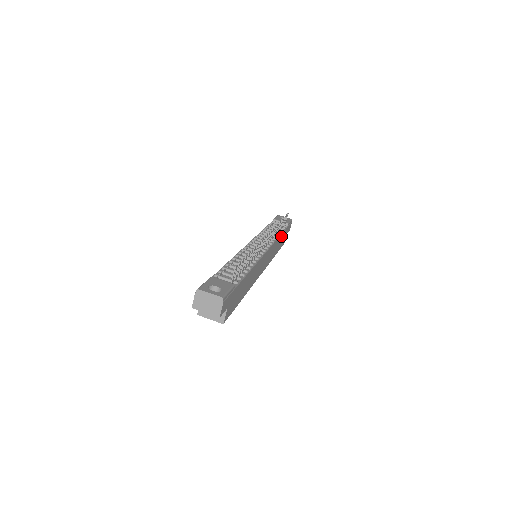
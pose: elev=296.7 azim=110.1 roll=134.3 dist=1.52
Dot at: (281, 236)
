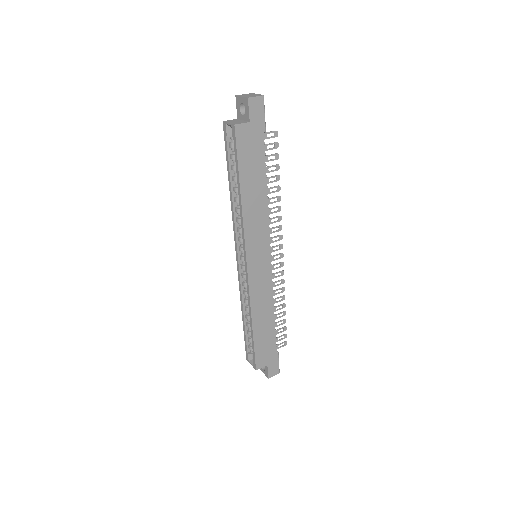
Dot at: (271, 323)
